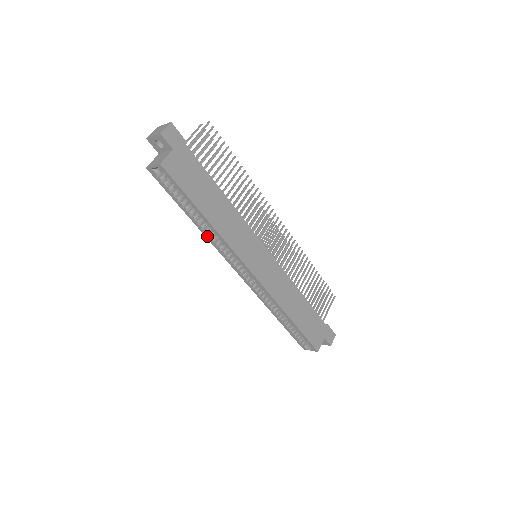
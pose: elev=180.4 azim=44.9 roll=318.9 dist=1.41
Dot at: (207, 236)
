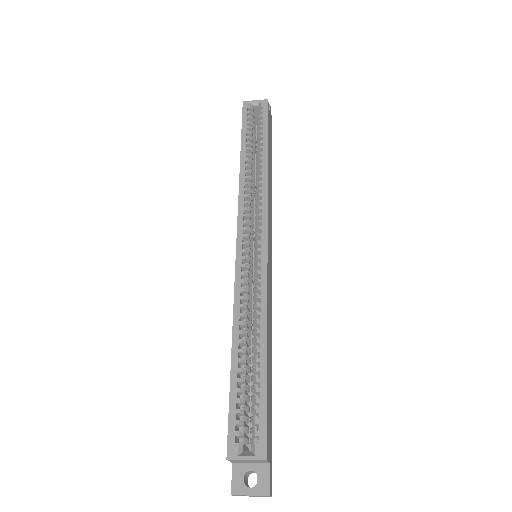
Dot at: (243, 178)
